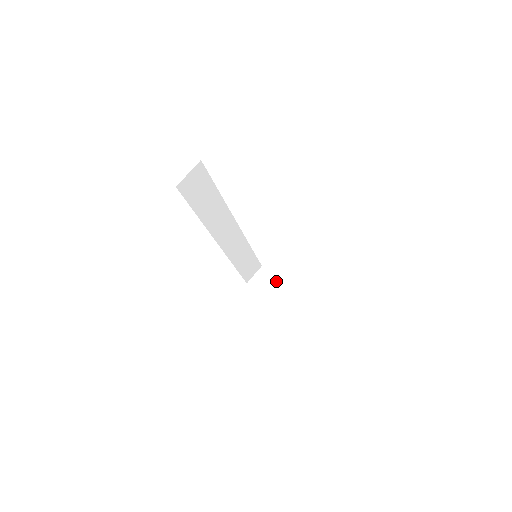
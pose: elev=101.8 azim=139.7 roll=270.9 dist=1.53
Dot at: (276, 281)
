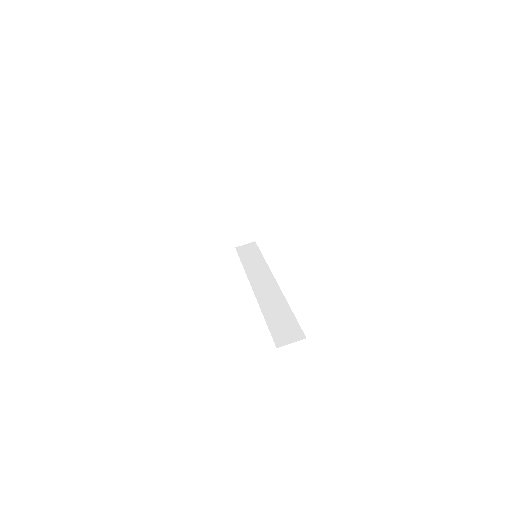
Dot at: (244, 212)
